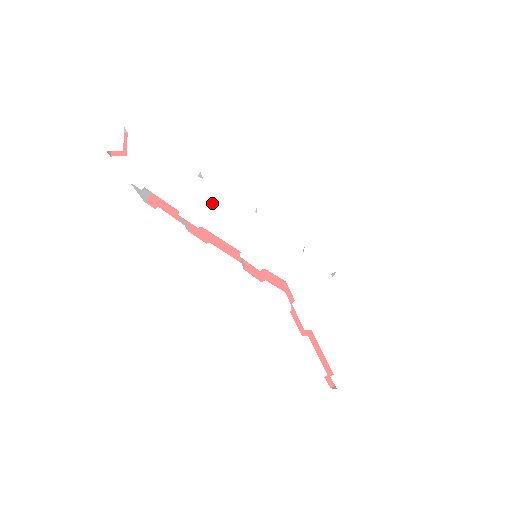
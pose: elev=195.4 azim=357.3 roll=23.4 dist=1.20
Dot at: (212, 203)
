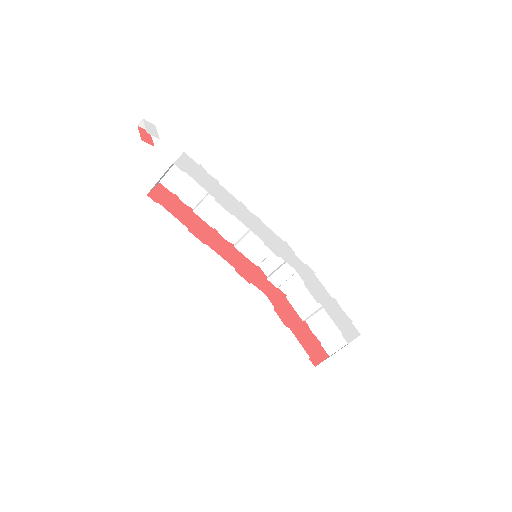
Dot at: (234, 204)
